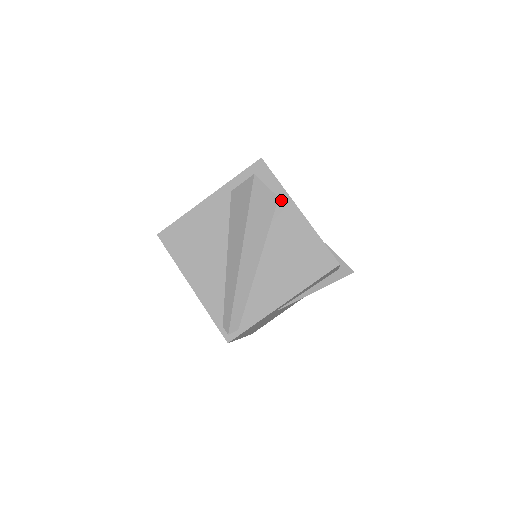
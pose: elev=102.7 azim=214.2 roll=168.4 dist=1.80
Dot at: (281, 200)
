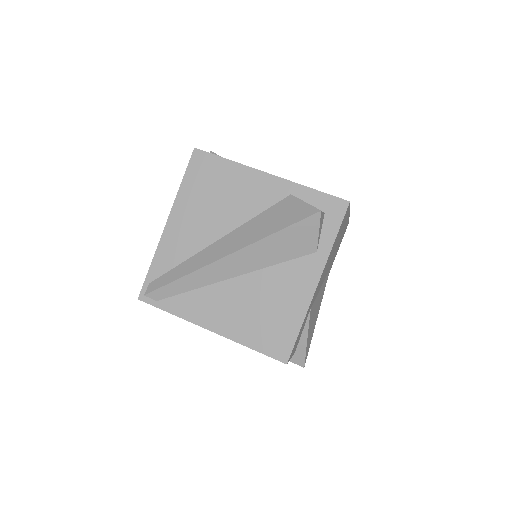
Dot at: (316, 256)
